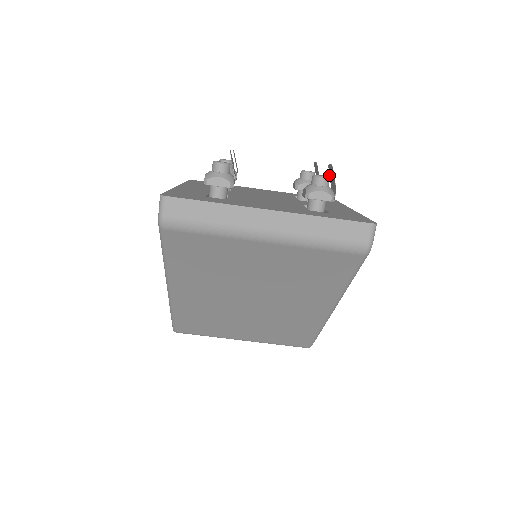
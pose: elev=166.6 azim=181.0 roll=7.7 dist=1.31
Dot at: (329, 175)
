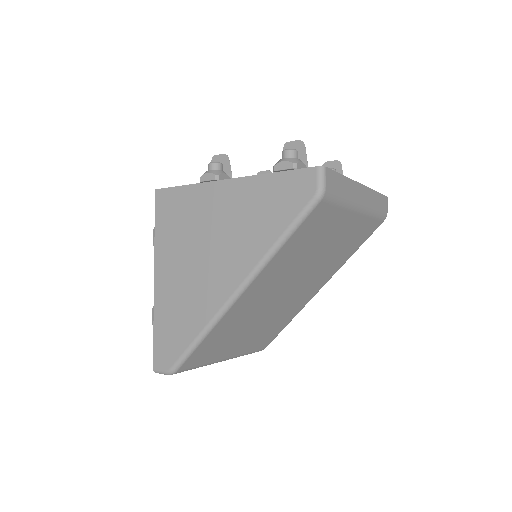
Dot at: occluded
